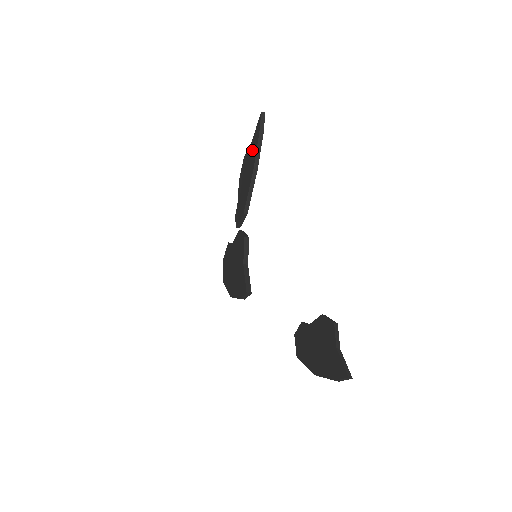
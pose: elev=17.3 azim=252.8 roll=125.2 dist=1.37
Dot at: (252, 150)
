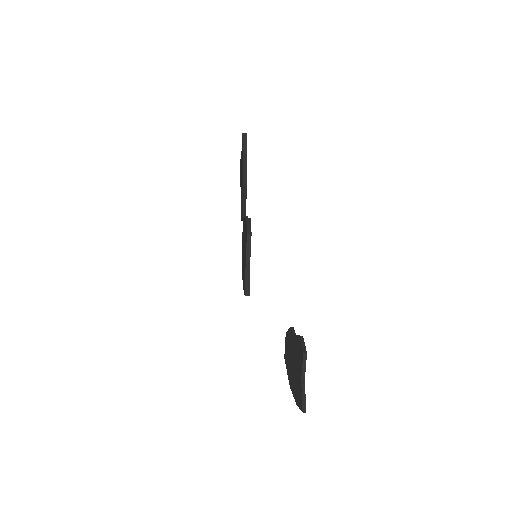
Dot at: occluded
